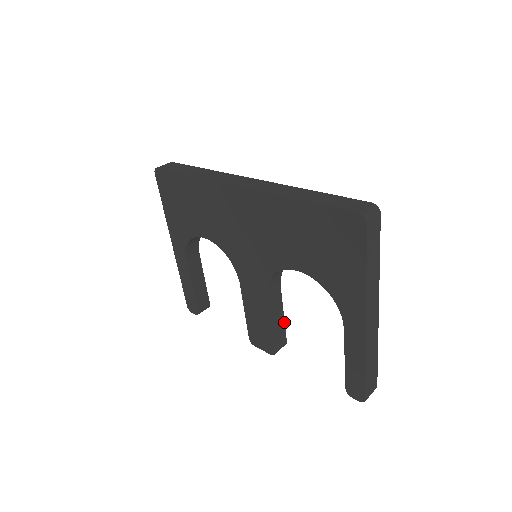
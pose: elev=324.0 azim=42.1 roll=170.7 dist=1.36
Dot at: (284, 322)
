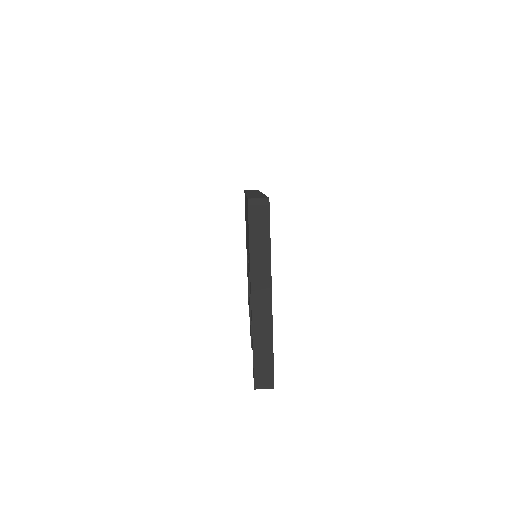
Dot at: occluded
